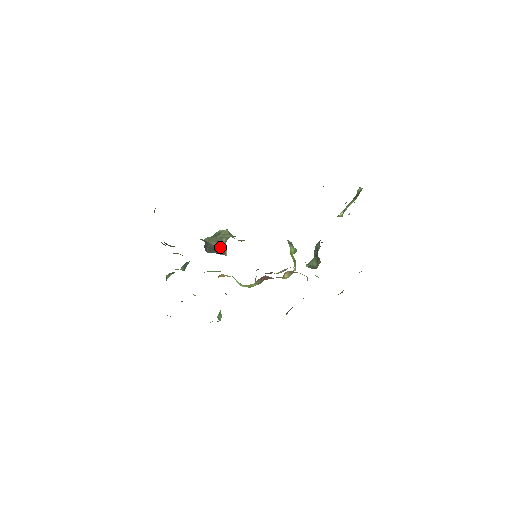
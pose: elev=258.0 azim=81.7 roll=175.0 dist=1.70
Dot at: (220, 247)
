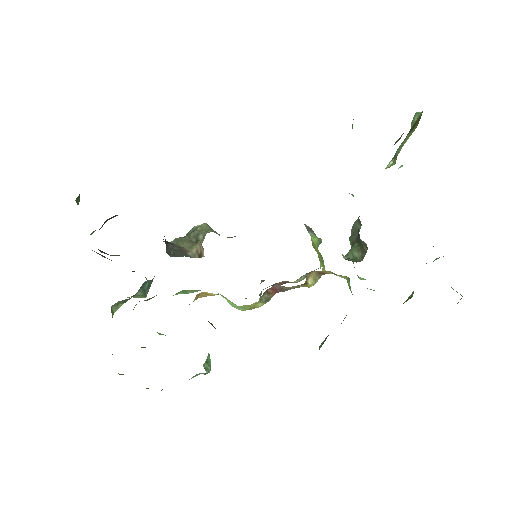
Dot at: (194, 248)
